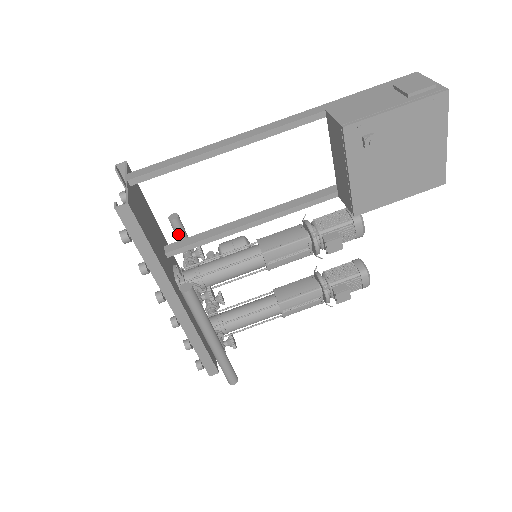
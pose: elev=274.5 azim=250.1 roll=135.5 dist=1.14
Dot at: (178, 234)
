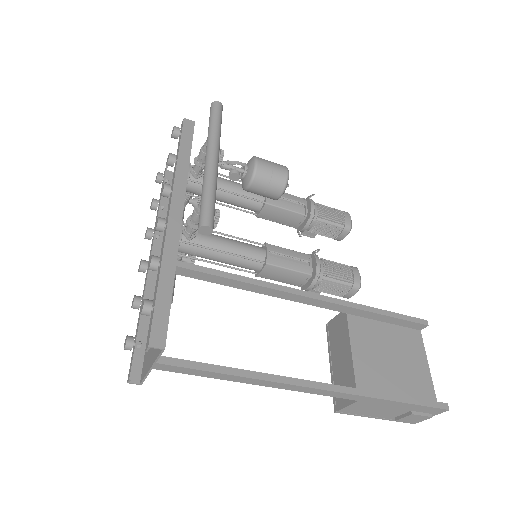
Dot at: occluded
